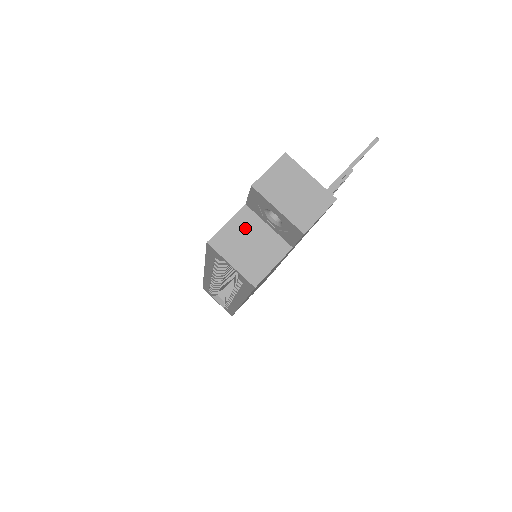
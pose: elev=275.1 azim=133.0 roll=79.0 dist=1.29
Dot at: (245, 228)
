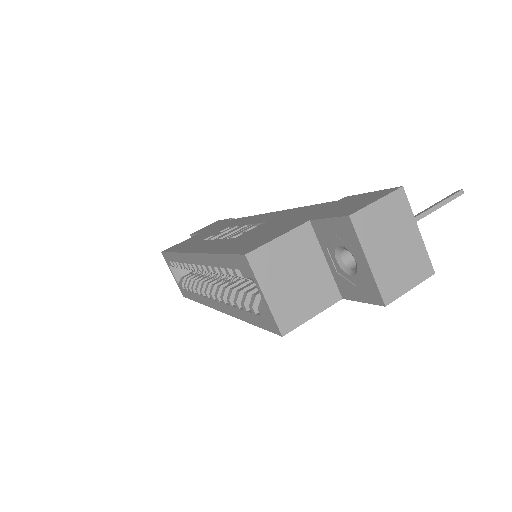
Dot at: (298, 253)
